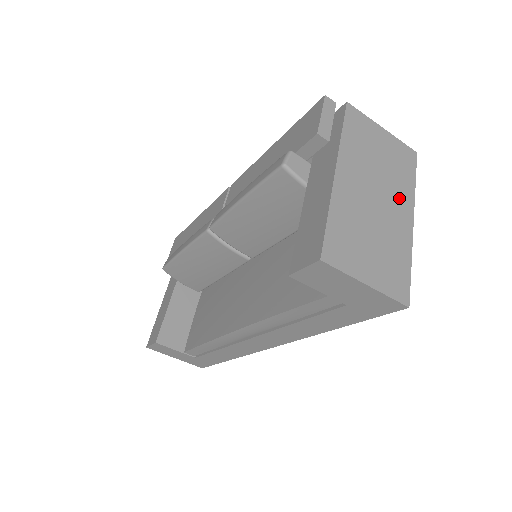
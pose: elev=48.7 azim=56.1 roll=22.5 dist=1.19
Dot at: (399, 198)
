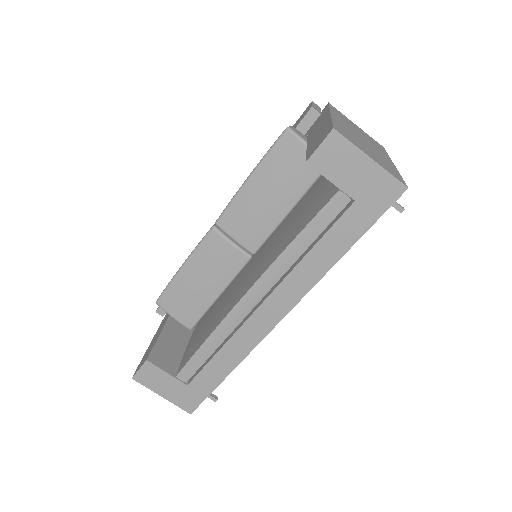
Dot at: (379, 151)
